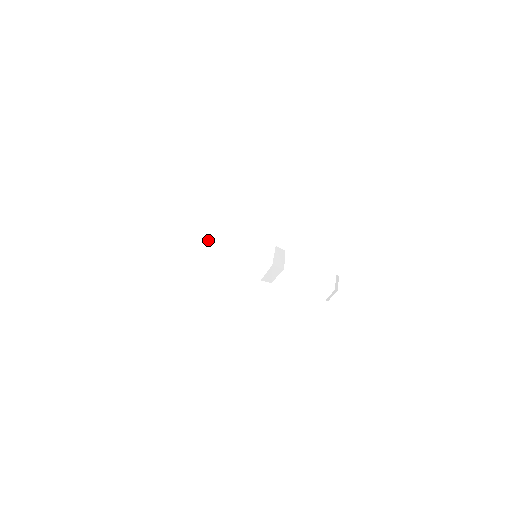
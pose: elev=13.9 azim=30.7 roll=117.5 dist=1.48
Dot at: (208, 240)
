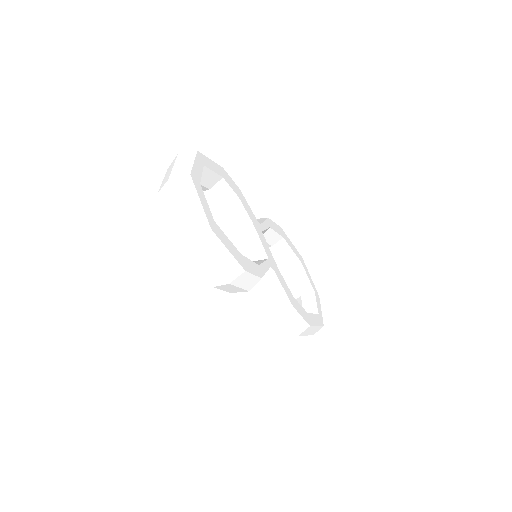
Dot at: (184, 224)
